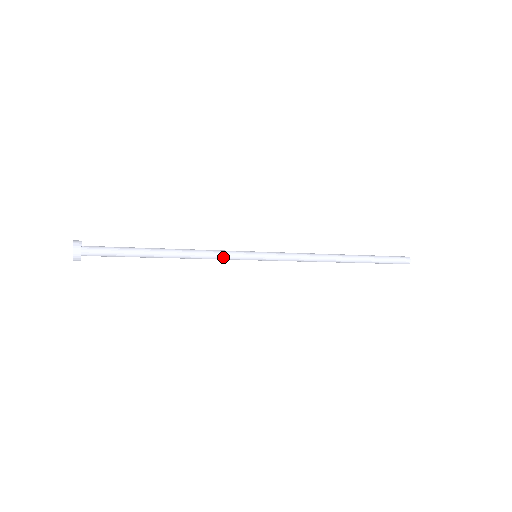
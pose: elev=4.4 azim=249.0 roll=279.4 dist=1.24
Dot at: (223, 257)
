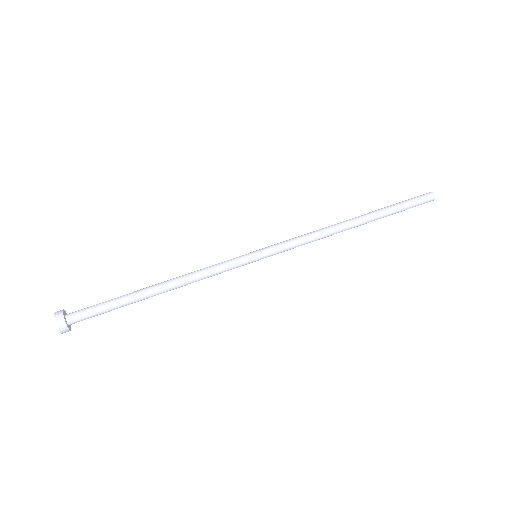
Dot at: (219, 271)
